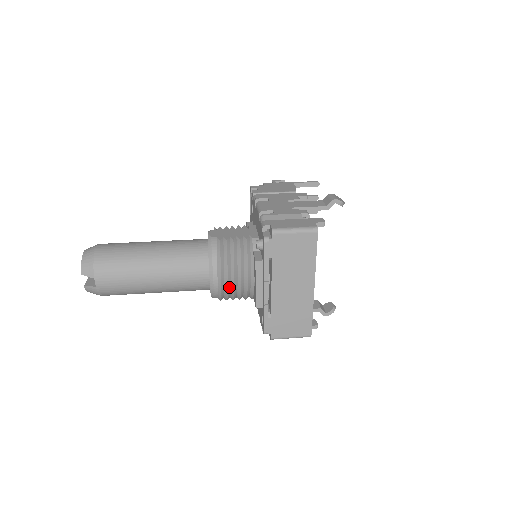
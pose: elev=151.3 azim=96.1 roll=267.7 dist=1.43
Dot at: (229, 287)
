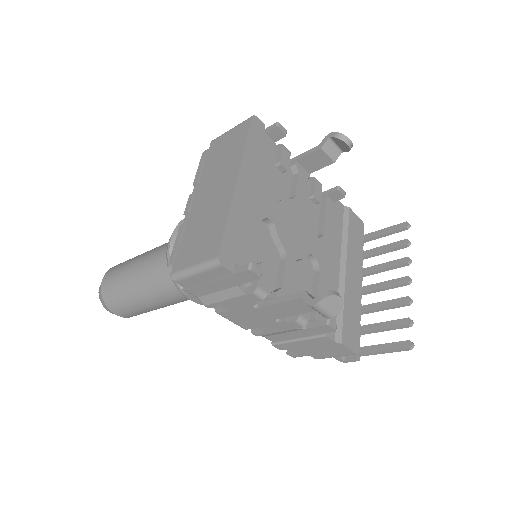
Dot at: occluded
